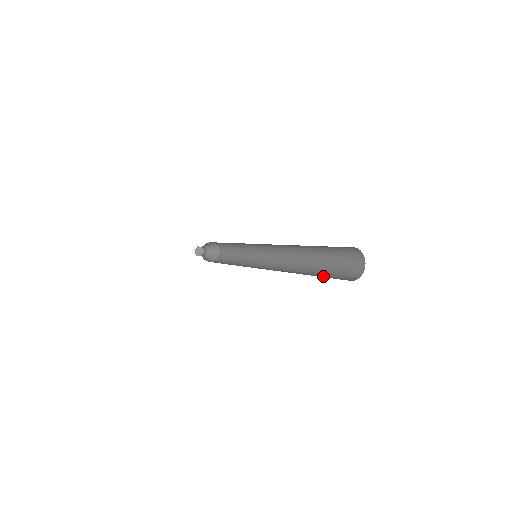
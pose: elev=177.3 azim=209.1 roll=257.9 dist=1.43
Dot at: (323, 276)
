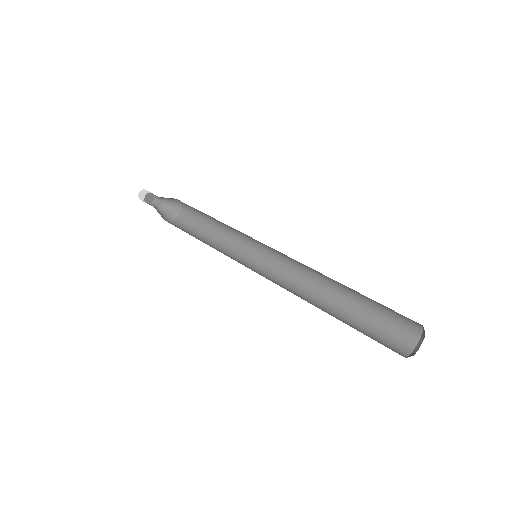
Dot at: (370, 319)
